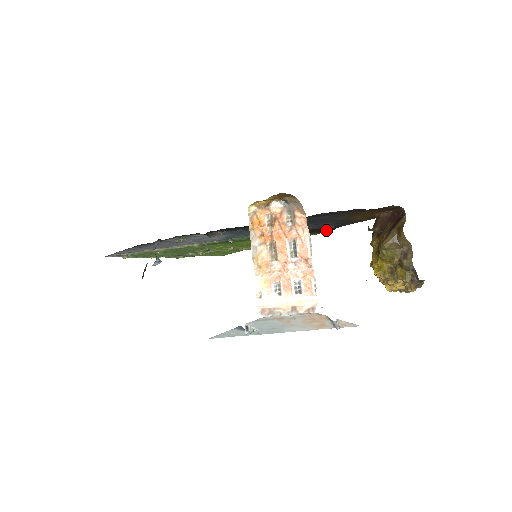
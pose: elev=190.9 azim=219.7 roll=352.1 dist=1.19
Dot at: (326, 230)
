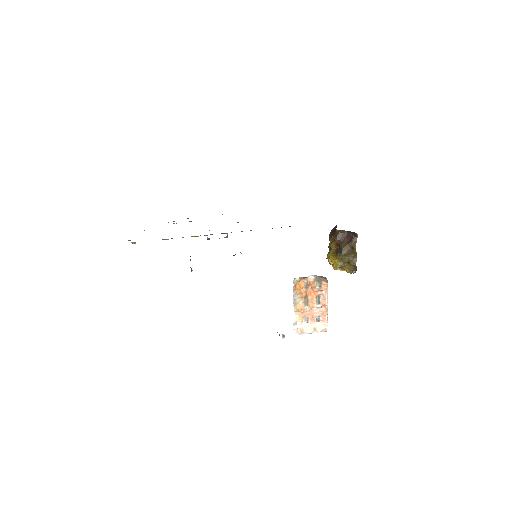
Dot at: occluded
